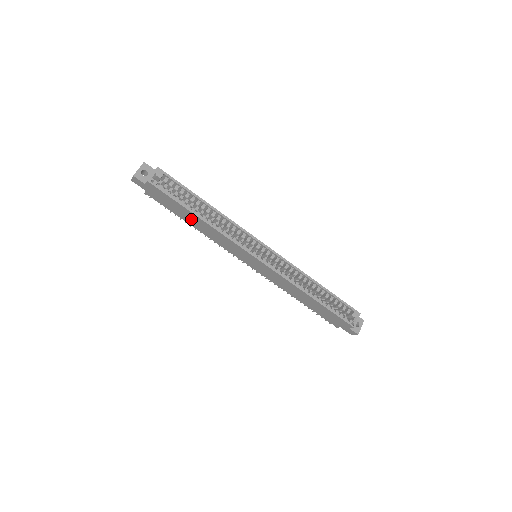
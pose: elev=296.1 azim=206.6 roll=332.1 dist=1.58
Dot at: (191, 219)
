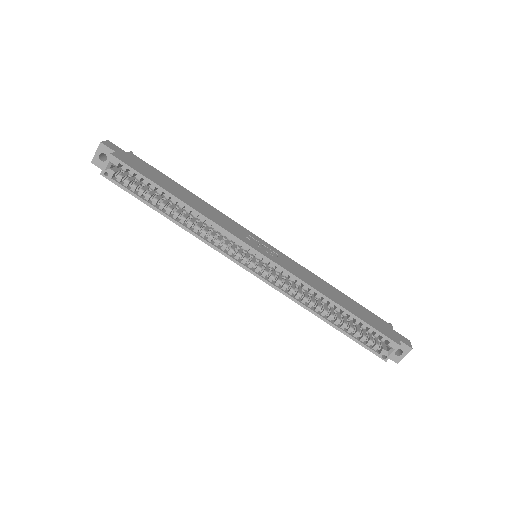
Dot at: occluded
